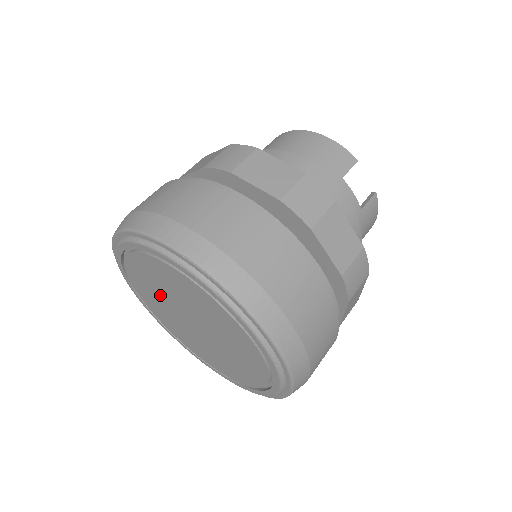
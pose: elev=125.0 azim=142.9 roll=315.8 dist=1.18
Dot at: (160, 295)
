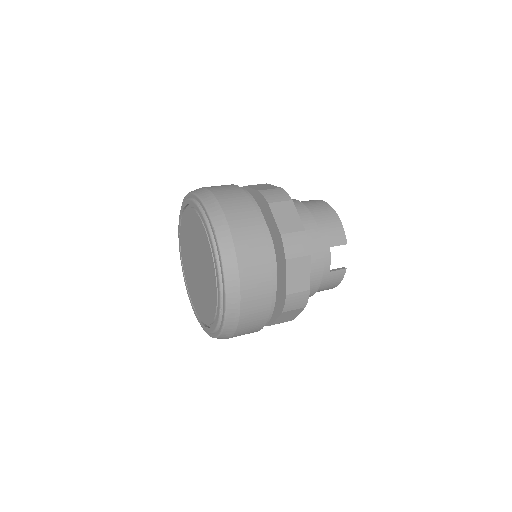
Dot at: (191, 239)
